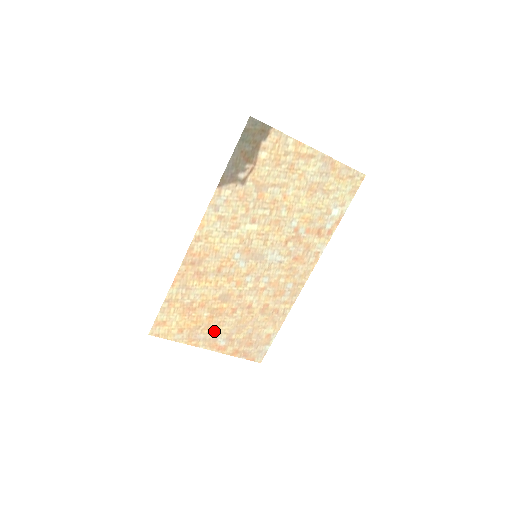
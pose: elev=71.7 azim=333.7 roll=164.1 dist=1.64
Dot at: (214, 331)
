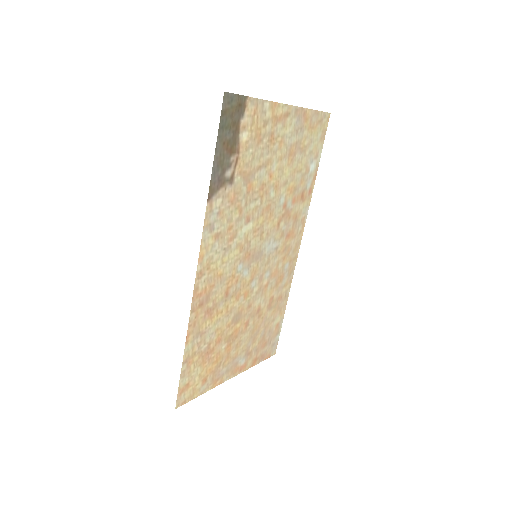
Dot at: (233, 357)
